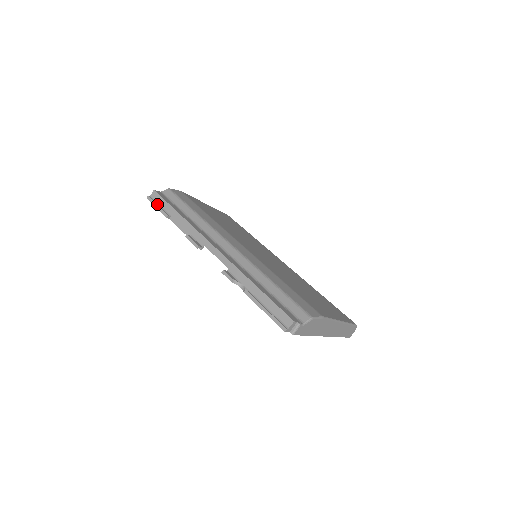
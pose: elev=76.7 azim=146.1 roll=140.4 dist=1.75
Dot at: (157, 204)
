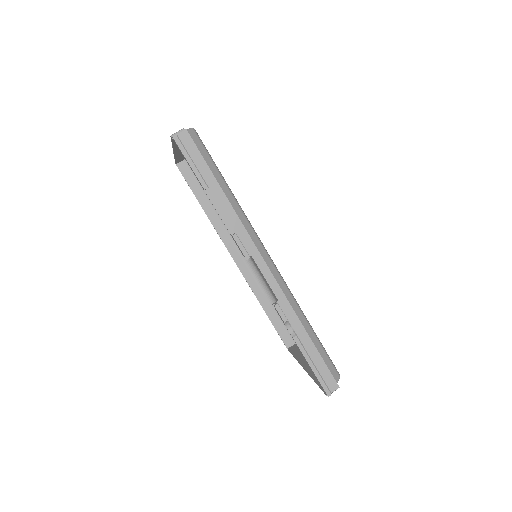
Dot at: (190, 158)
